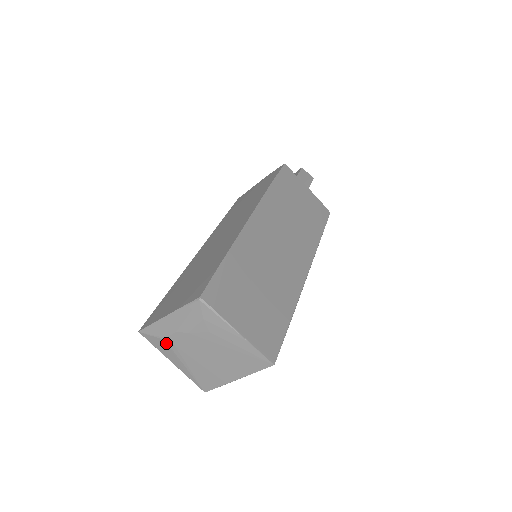
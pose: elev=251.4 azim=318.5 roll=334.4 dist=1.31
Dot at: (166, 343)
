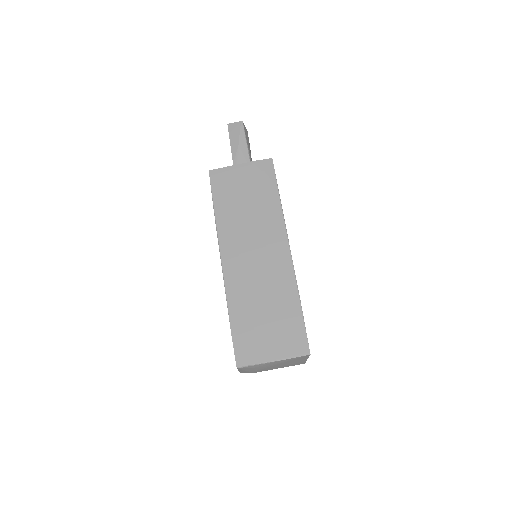
Dot at: (256, 372)
